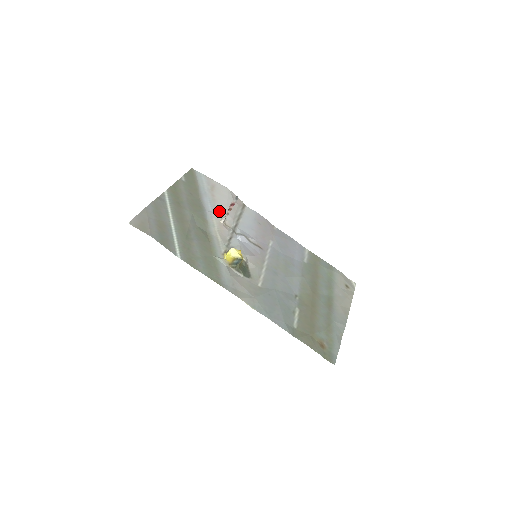
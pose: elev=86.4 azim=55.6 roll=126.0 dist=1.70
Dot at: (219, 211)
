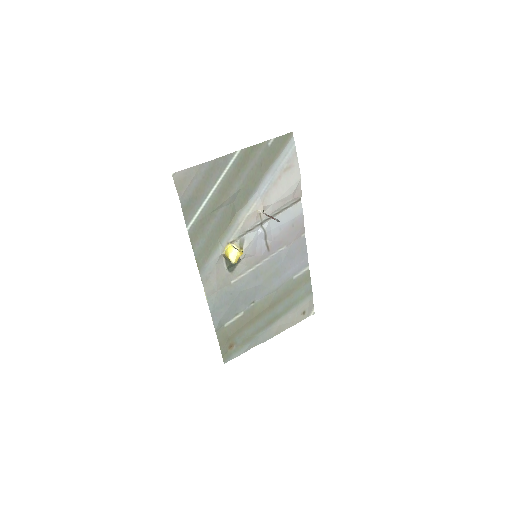
Dot at: (268, 198)
